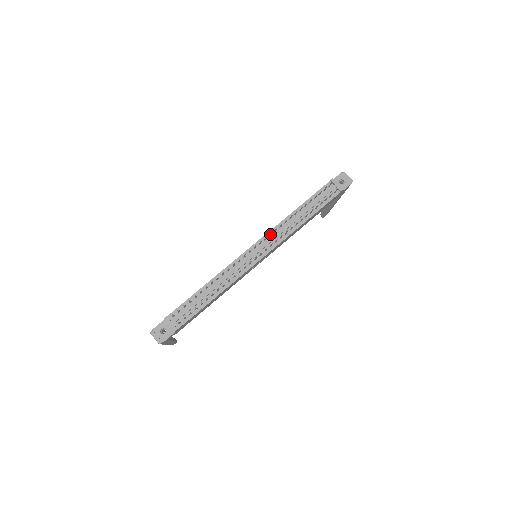
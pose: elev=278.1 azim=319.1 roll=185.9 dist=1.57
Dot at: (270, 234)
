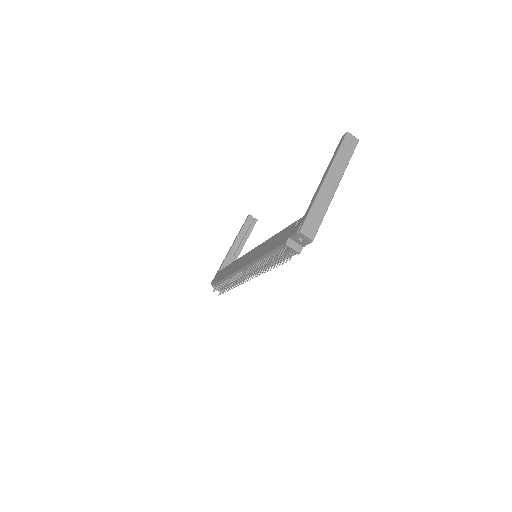
Dot at: (249, 270)
